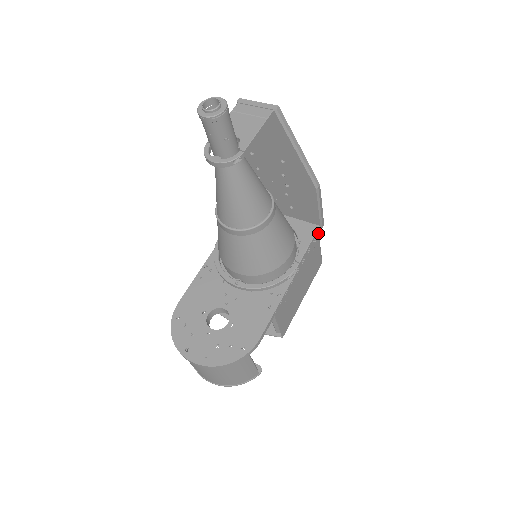
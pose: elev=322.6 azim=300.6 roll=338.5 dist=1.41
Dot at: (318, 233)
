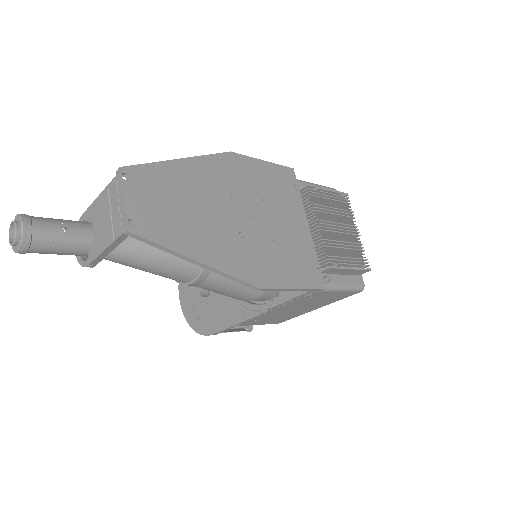
Dot at: (315, 291)
